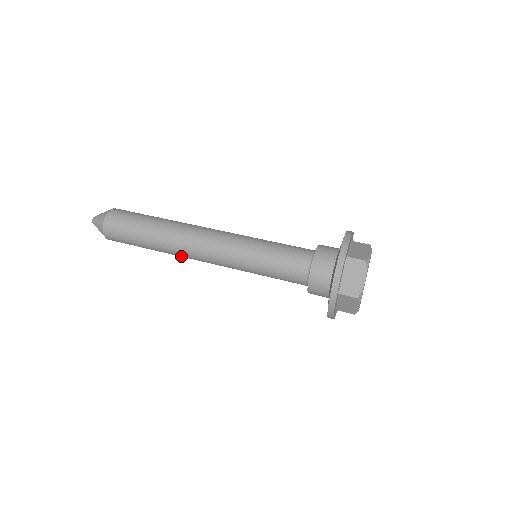
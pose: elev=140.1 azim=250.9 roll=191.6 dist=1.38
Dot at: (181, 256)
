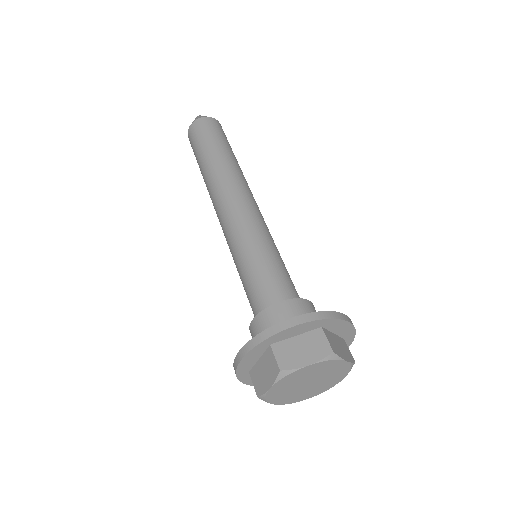
Dot at: occluded
